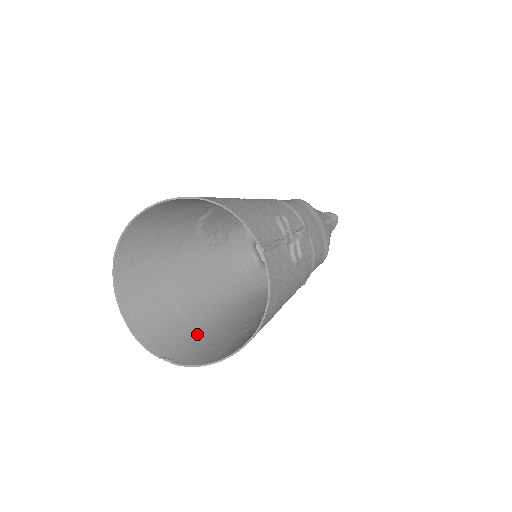
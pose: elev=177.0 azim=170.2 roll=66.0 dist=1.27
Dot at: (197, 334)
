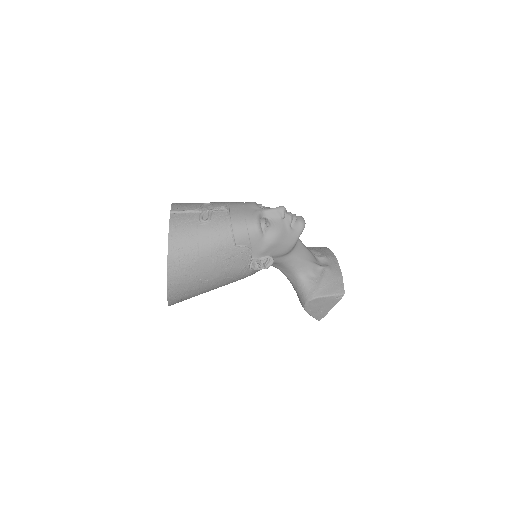
Dot at: (194, 296)
